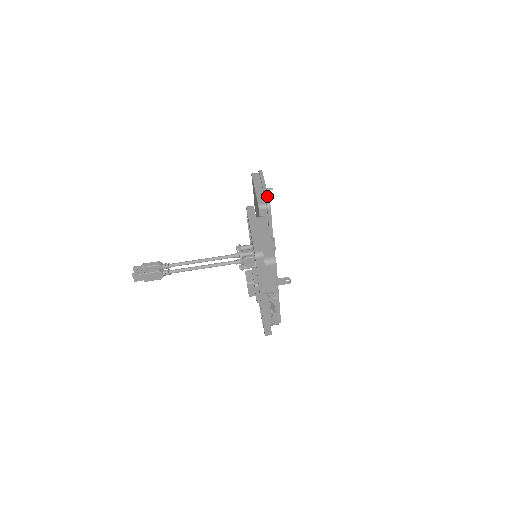
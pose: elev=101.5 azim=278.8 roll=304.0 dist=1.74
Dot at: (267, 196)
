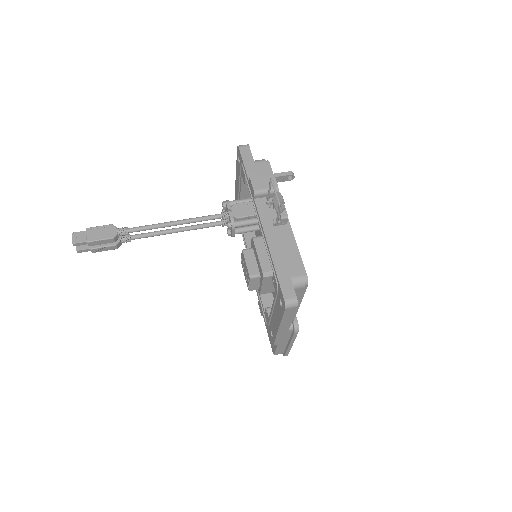
Dot at: occluded
